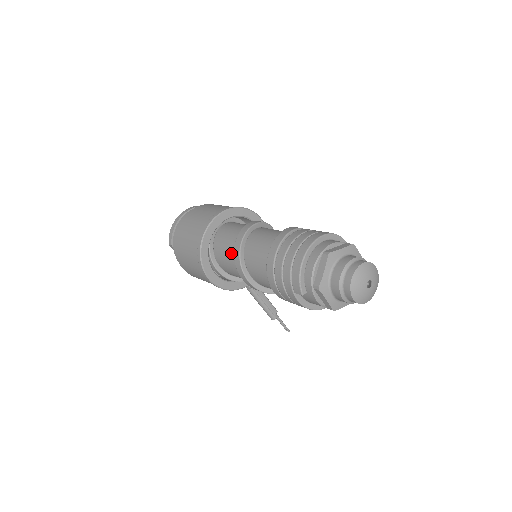
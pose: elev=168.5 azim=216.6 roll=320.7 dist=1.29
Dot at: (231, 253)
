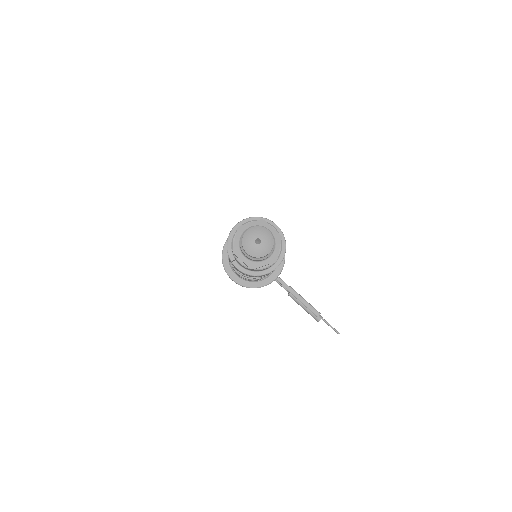
Dot at: occluded
